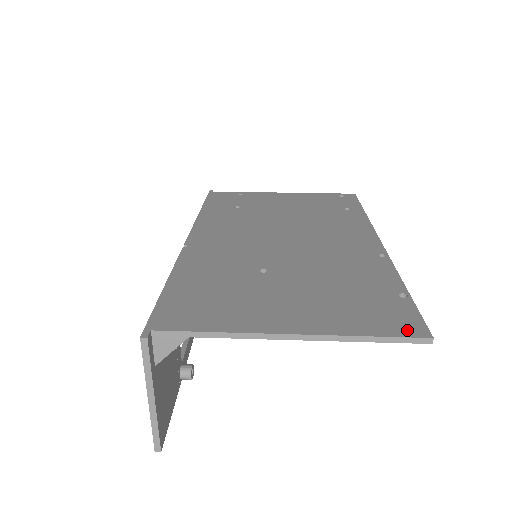
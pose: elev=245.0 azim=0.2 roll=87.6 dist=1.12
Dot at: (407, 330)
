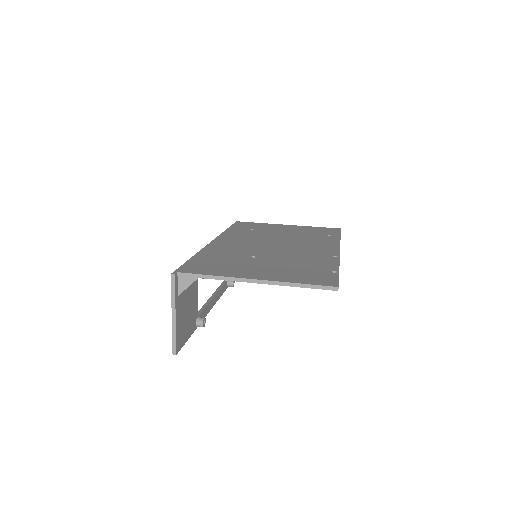
Dot at: (325, 283)
